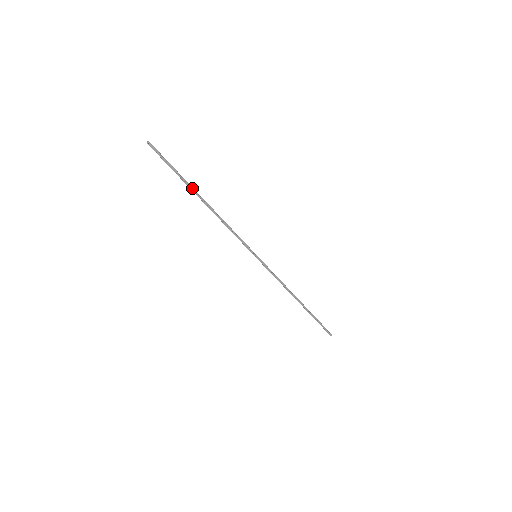
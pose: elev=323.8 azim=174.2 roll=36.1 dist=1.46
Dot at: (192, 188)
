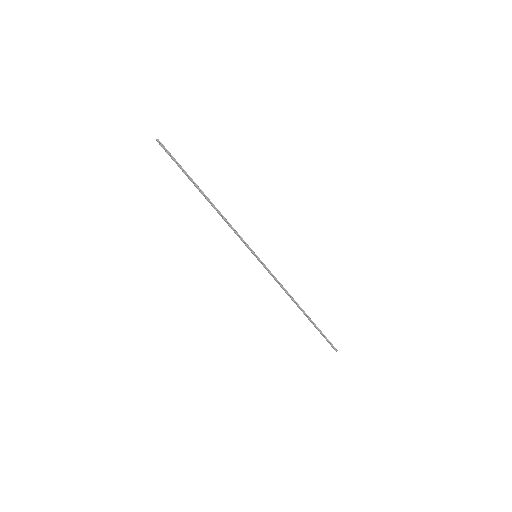
Dot at: (195, 184)
